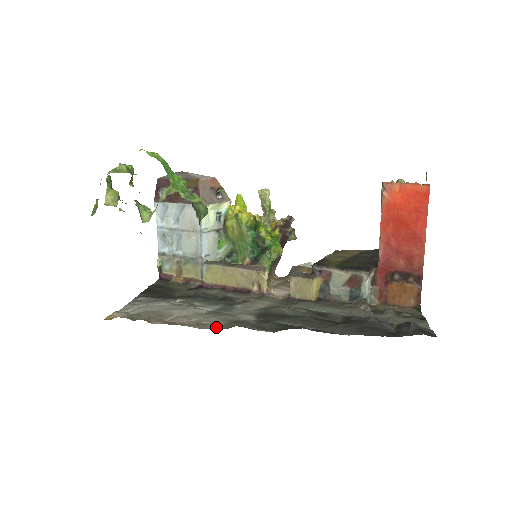
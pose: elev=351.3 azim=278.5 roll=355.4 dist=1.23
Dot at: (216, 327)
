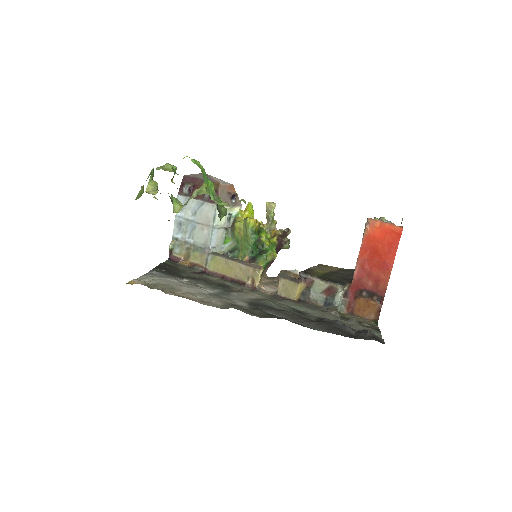
Dot at: (217, 306)
